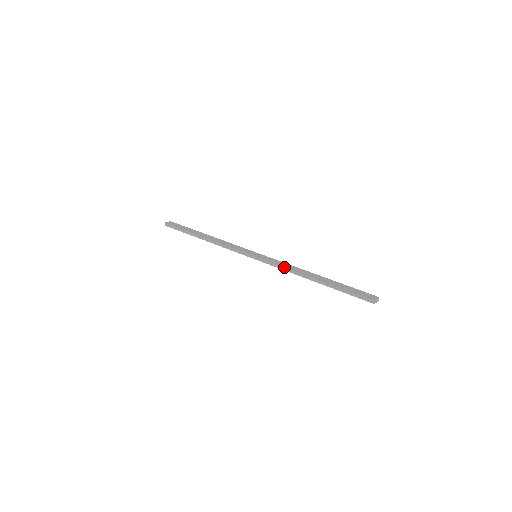
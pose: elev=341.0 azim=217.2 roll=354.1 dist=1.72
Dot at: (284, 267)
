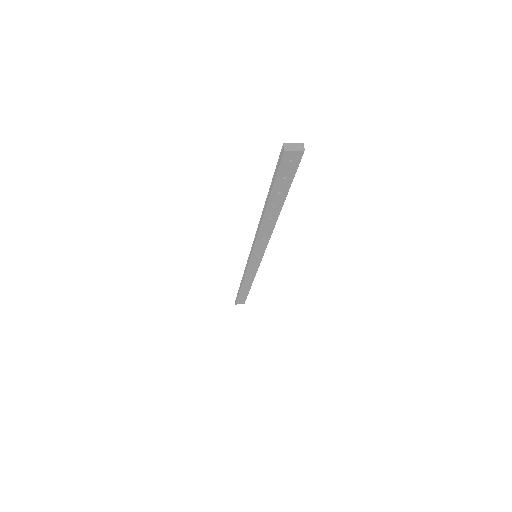
Dot at: (256, 233)
